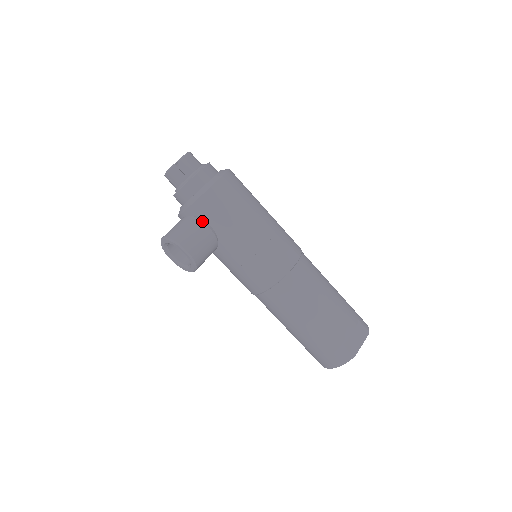
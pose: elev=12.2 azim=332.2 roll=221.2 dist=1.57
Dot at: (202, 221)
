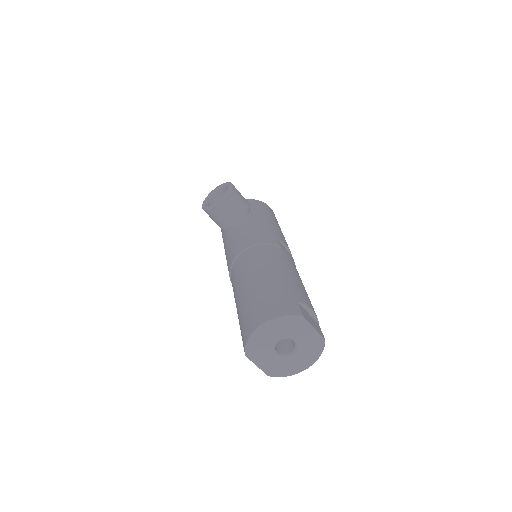
Dot at: occluded
